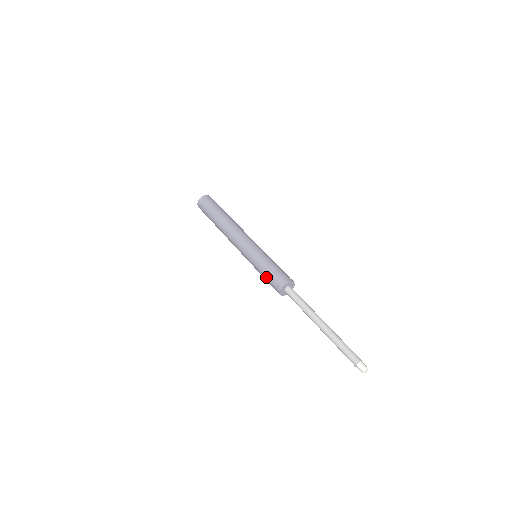
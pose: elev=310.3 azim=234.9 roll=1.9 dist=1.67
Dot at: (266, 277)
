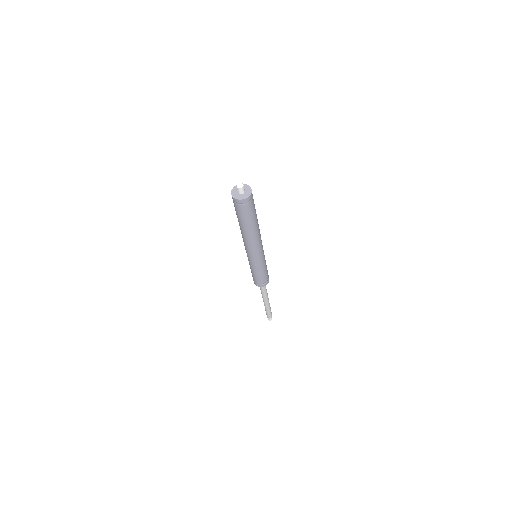
Dot at: (252, 274)
